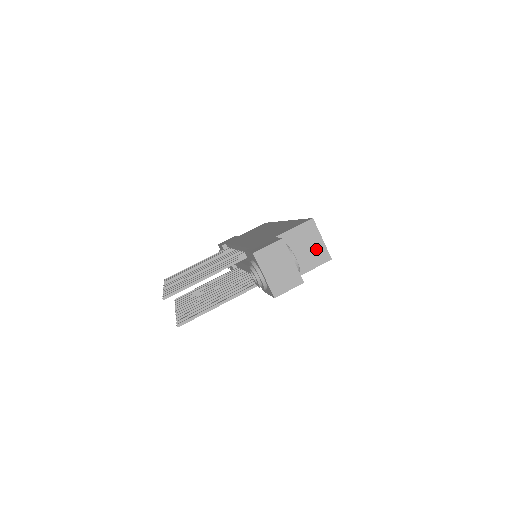
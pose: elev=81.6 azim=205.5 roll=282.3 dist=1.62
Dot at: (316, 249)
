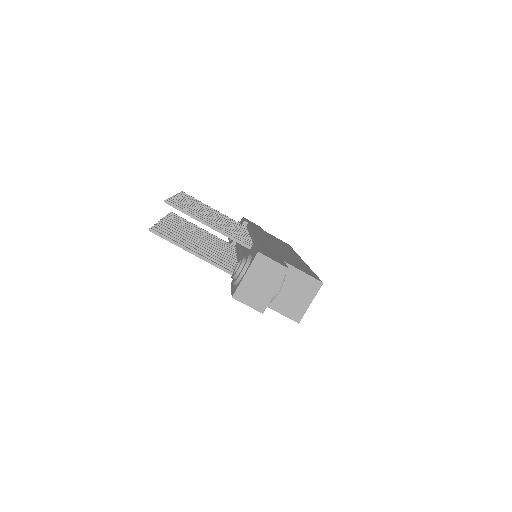
Dot at: (298, 304)
